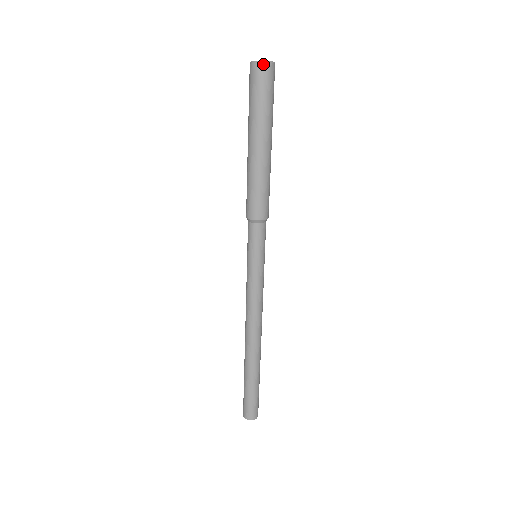
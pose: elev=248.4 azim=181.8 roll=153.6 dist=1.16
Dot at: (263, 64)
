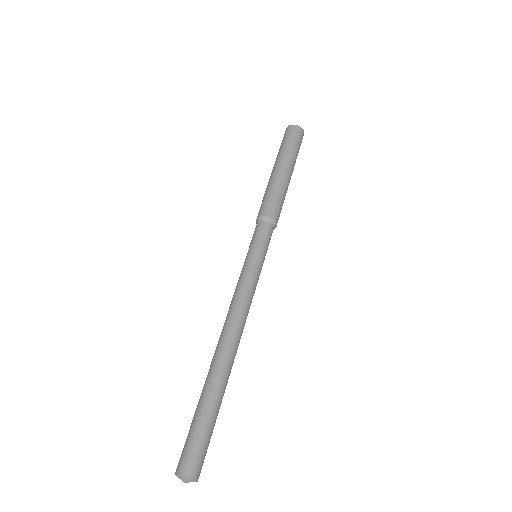
Dot at: (303, 130)
